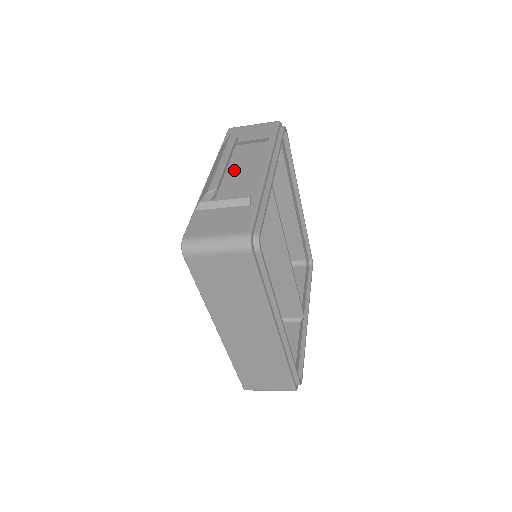
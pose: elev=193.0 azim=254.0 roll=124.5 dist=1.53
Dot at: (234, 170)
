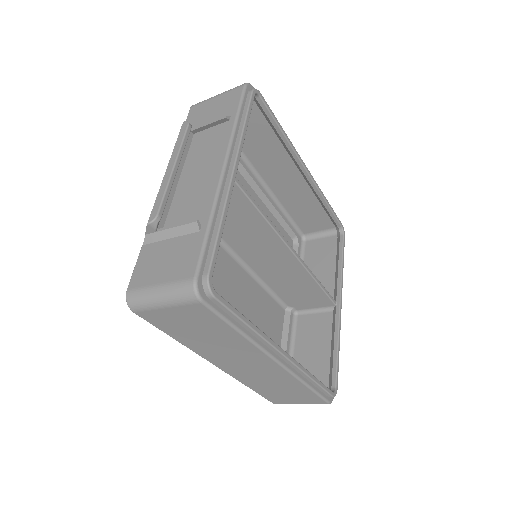
Dot at: (188, 175)
